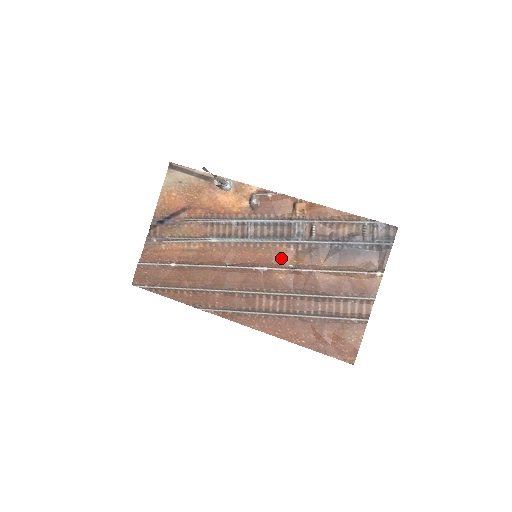
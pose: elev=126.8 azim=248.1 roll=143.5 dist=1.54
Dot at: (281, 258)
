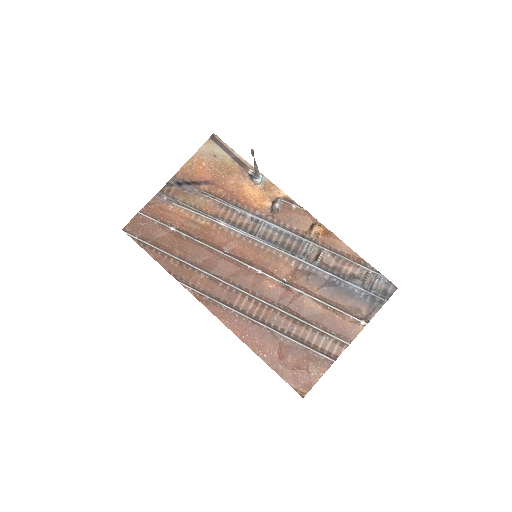
Dot at: (279, 268)
